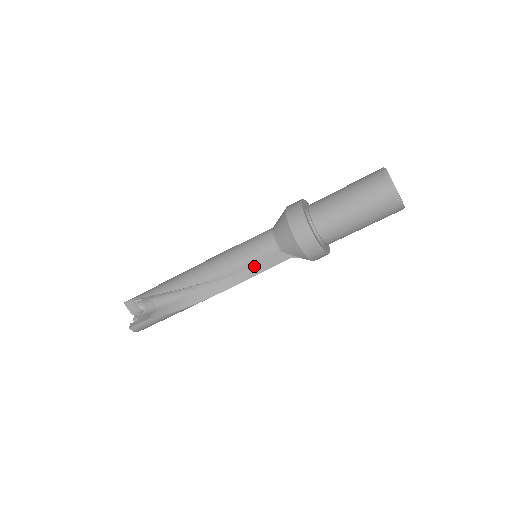
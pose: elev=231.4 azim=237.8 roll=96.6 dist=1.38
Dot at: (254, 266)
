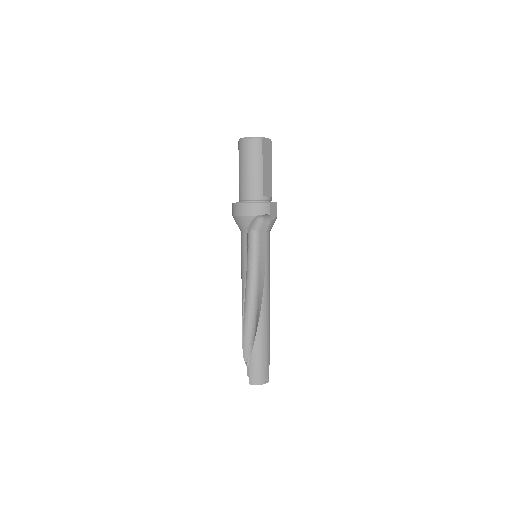
Dot at: (260, 262)
